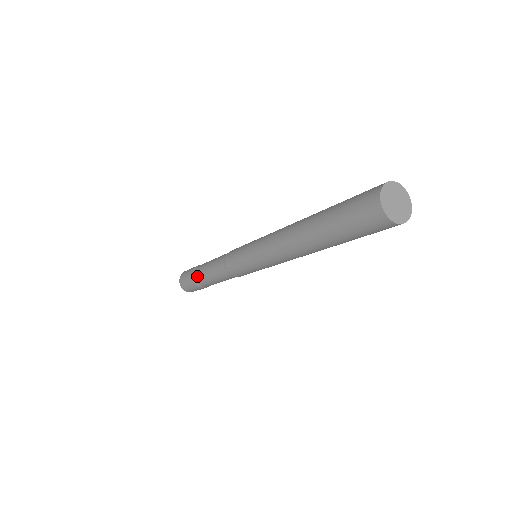
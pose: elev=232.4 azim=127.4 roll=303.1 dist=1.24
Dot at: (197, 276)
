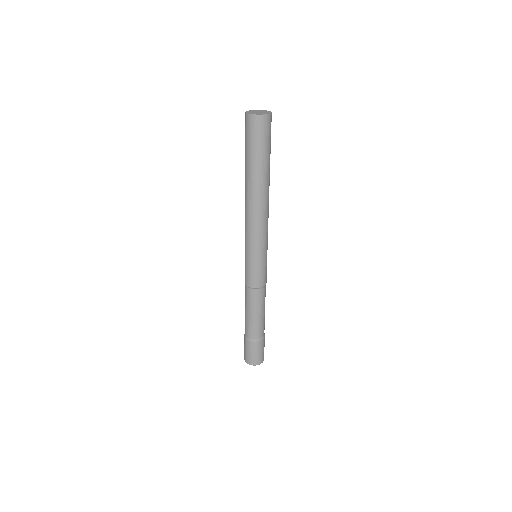
Dot at: (246, 331)
